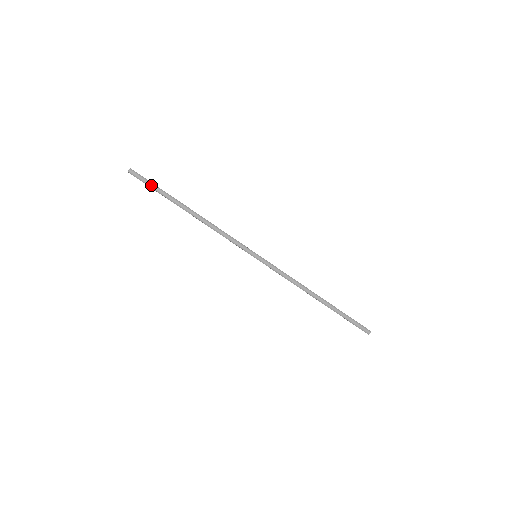
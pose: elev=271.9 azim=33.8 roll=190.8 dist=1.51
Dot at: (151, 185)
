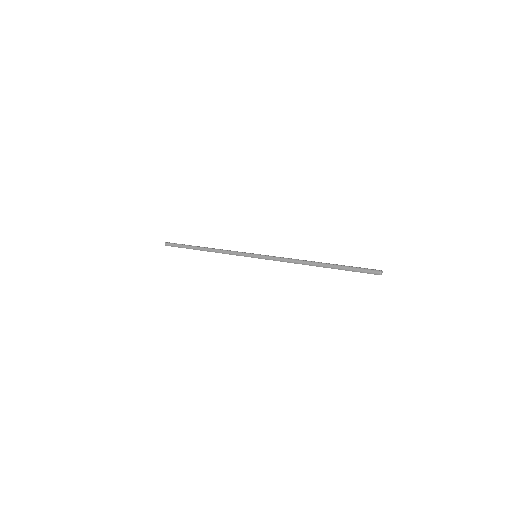
Dot at: (178, 246)
